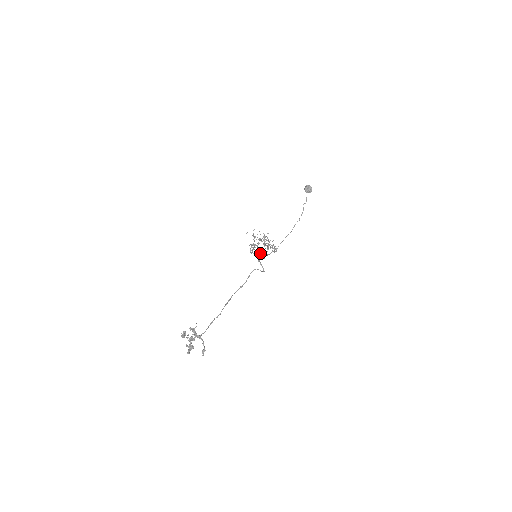
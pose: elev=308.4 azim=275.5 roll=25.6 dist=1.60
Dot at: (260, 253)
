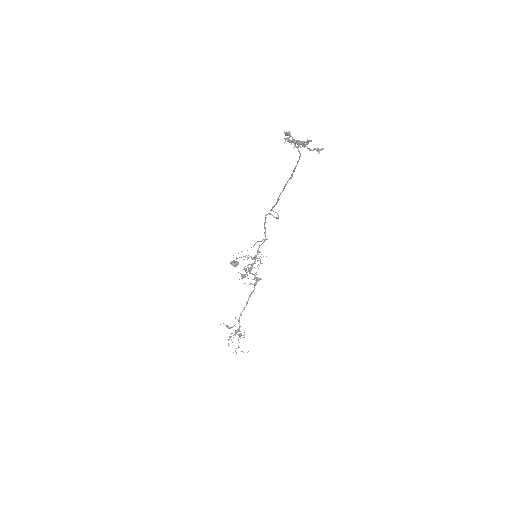
Dot at: (254, 284)
